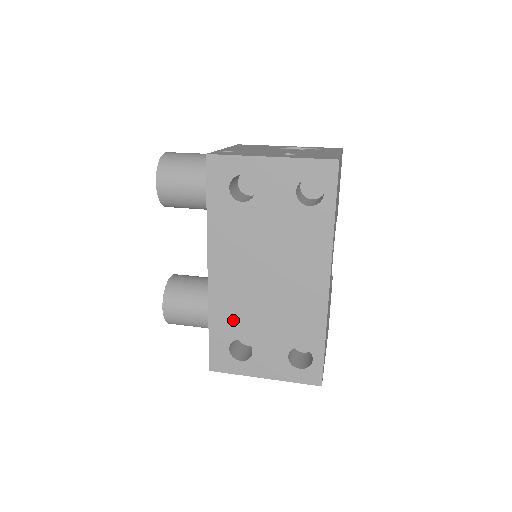
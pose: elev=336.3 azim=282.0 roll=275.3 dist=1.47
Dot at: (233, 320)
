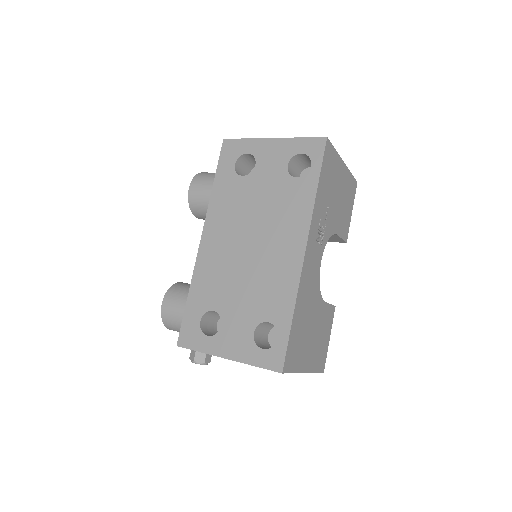
Dot at: (211, 289)
